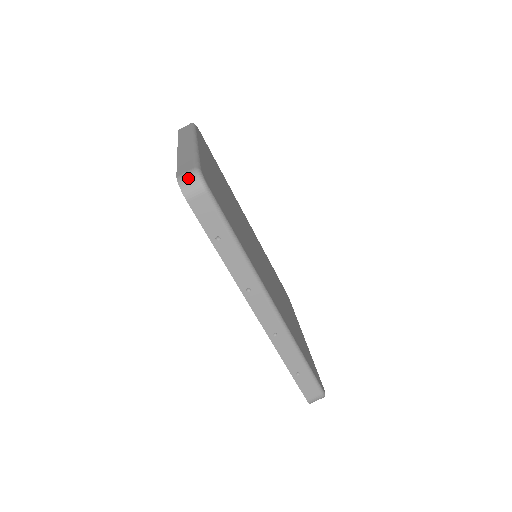
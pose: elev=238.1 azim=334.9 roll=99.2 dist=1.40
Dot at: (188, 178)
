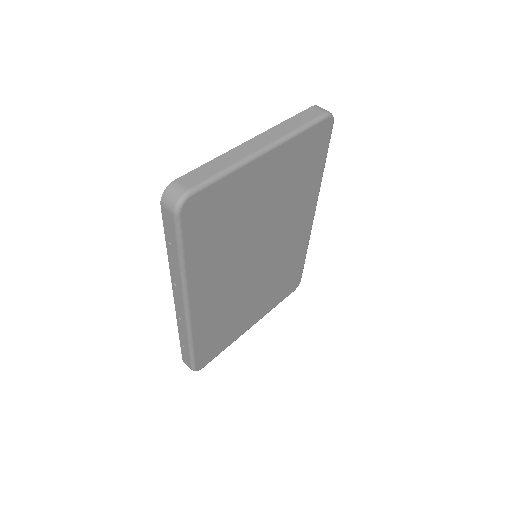
Dot at: (174, 193)
